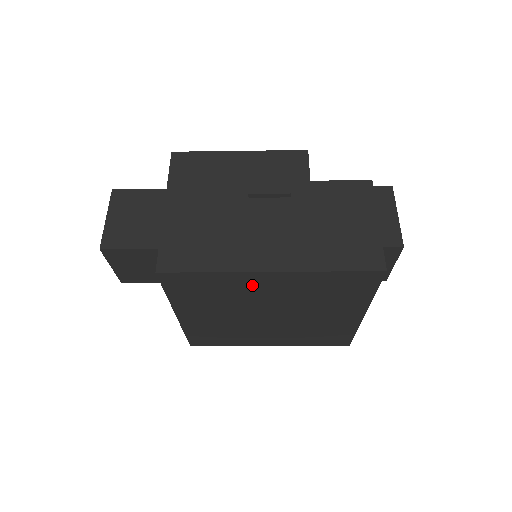
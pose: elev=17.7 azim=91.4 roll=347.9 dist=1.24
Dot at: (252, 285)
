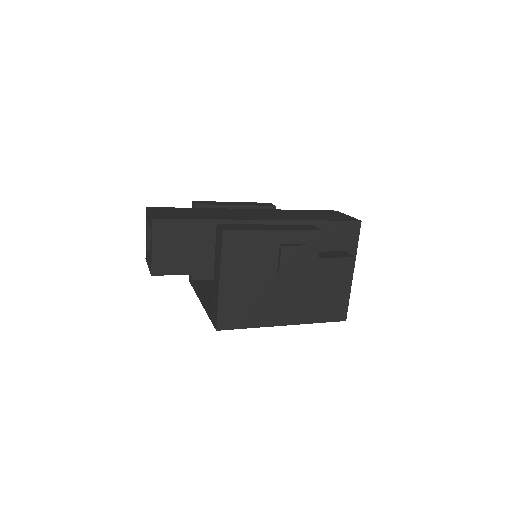
Dot at: occluded
